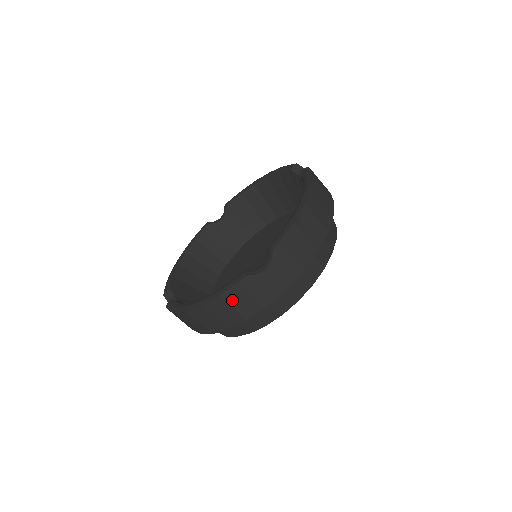
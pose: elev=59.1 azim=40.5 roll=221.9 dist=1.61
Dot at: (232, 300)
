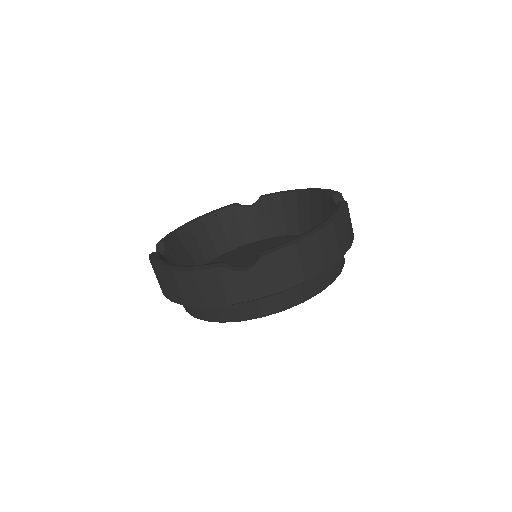
Dot at: (200, 281)
